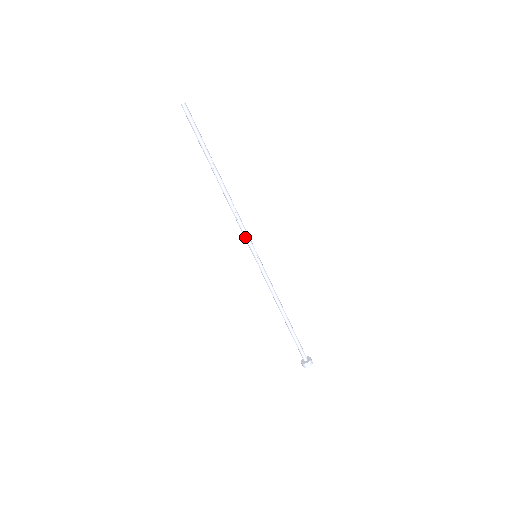
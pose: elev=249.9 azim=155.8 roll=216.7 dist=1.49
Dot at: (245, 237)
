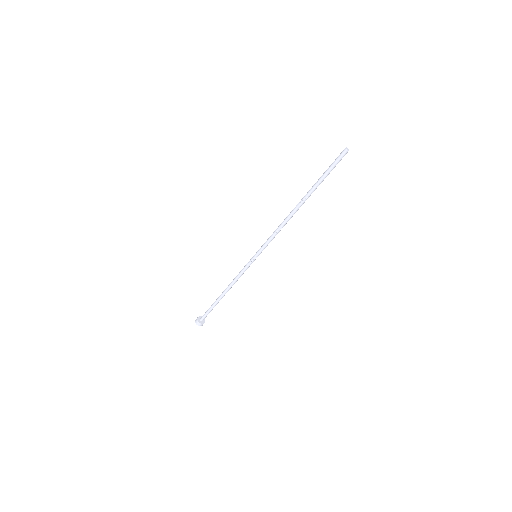
Dot at: (266, 243)
